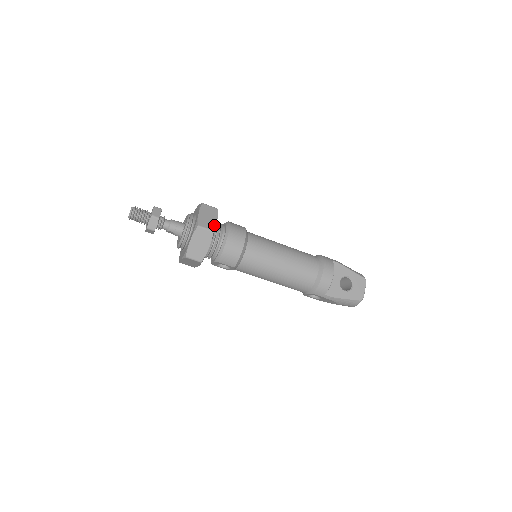
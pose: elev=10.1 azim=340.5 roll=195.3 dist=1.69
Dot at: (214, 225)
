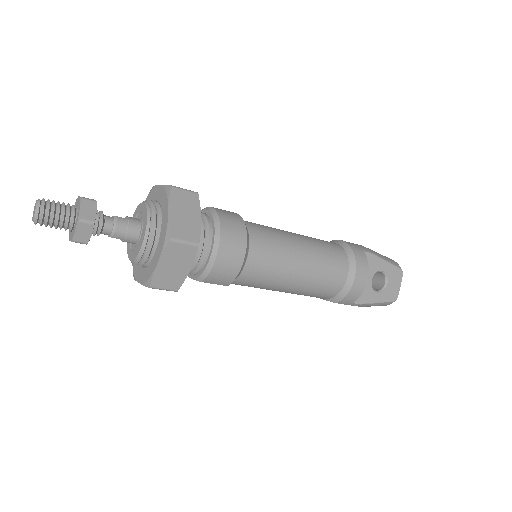
Dot at: (197, 231)
